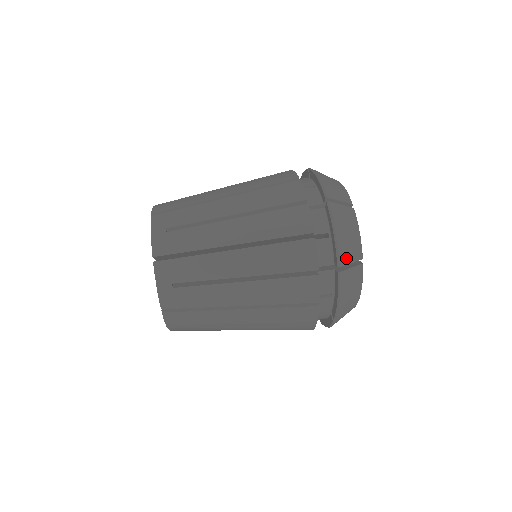
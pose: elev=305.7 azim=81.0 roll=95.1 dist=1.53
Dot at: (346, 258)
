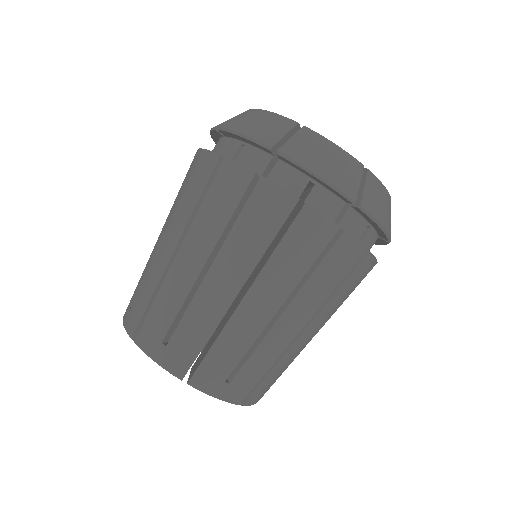
Dot at: (390, 226)
